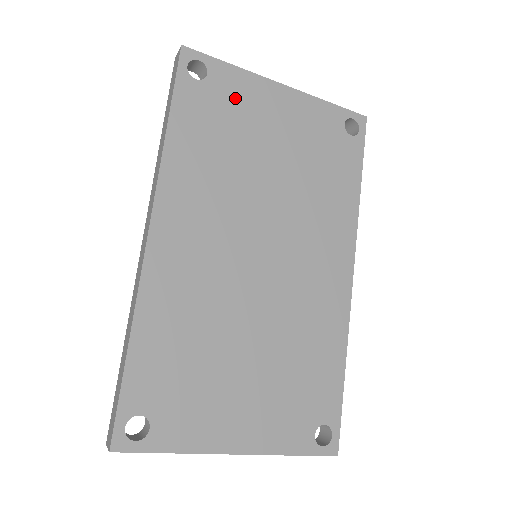
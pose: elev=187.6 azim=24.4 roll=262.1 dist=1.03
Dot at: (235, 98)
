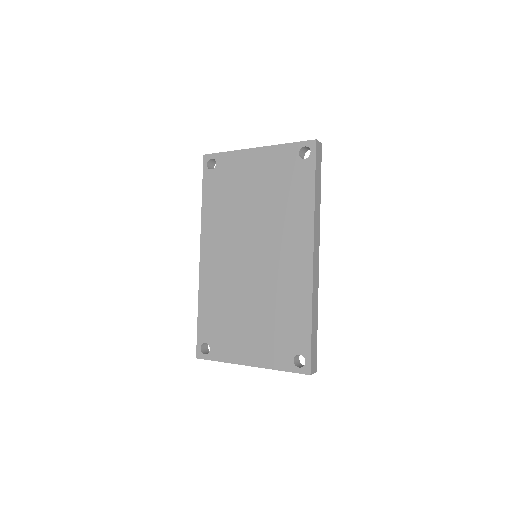
Dot at: (231, 170)
